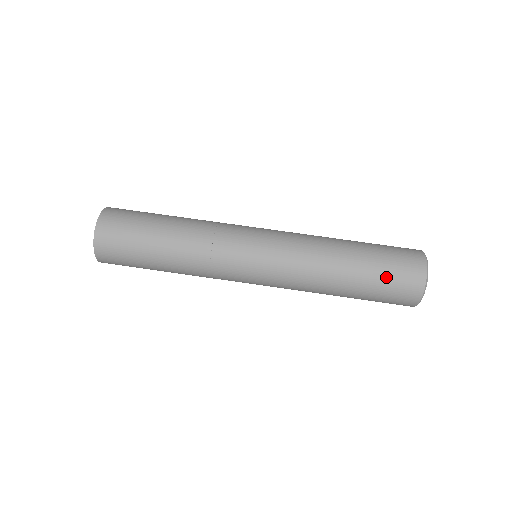
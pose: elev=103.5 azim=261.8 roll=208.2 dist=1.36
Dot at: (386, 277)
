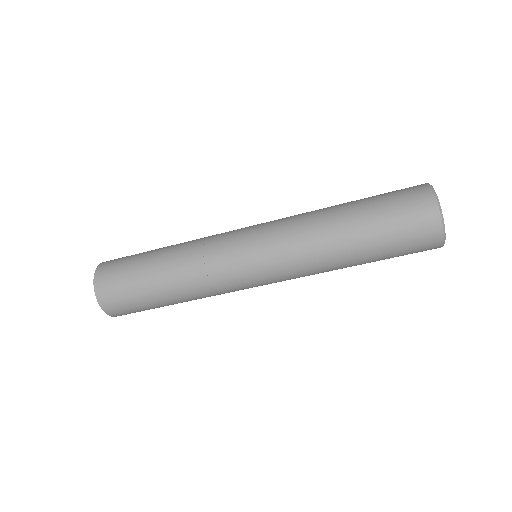
Dot at: (396, 237)
